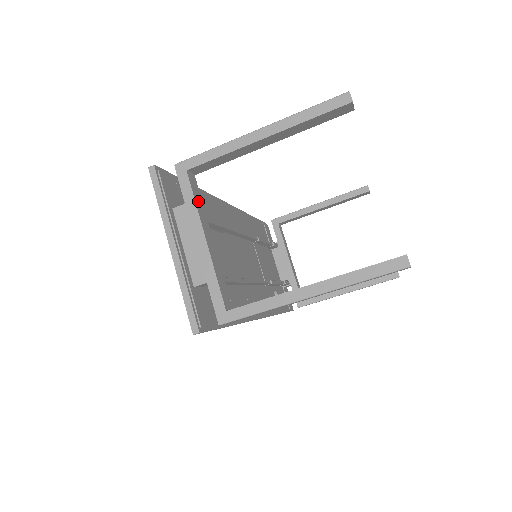
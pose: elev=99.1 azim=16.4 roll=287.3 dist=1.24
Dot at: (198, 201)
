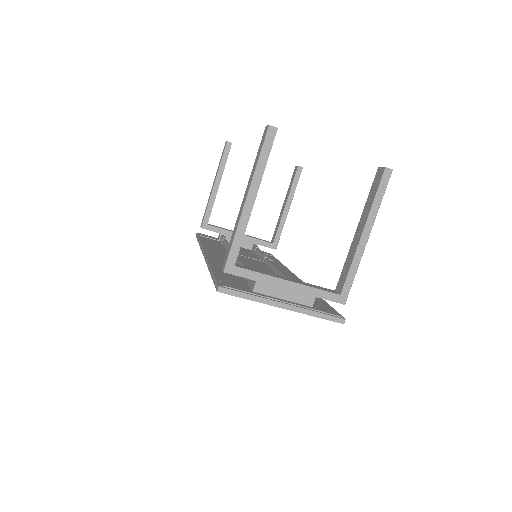
Dot at: (257, 271)
